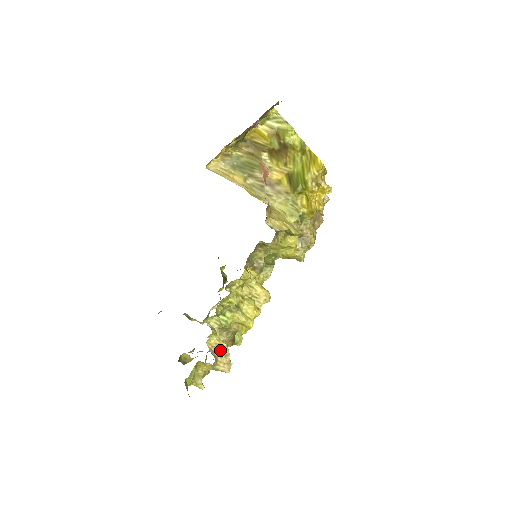
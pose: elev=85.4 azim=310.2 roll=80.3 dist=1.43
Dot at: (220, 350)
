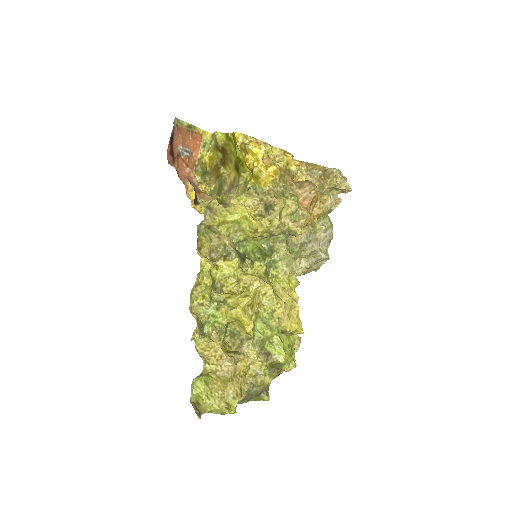
Dot at: (214, 352)
